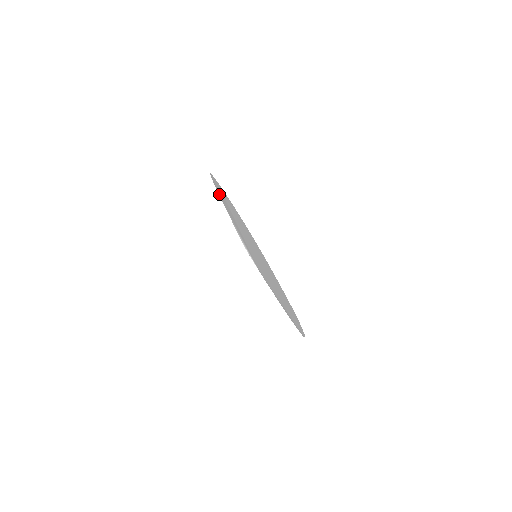
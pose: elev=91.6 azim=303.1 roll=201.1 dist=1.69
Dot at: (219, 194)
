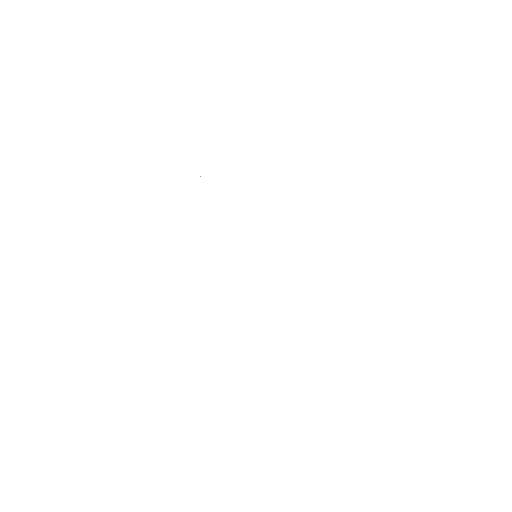
Dot at: occluded
